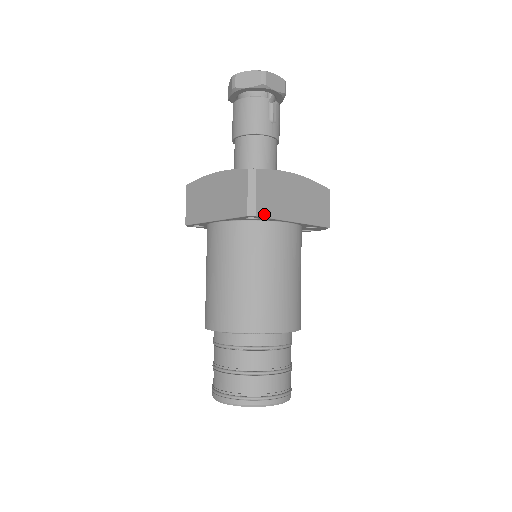
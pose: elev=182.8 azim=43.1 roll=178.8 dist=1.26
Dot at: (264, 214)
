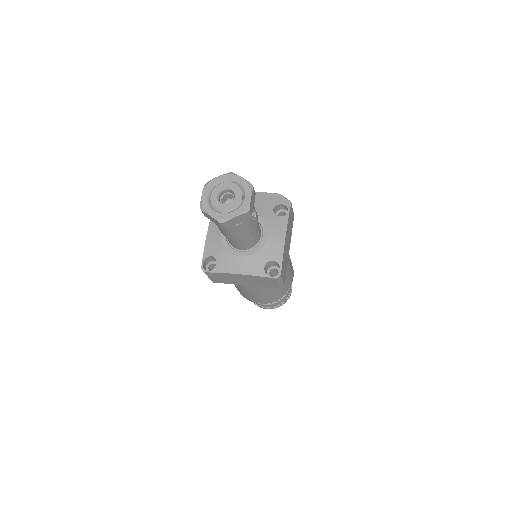
Dot at: (285, 278)
